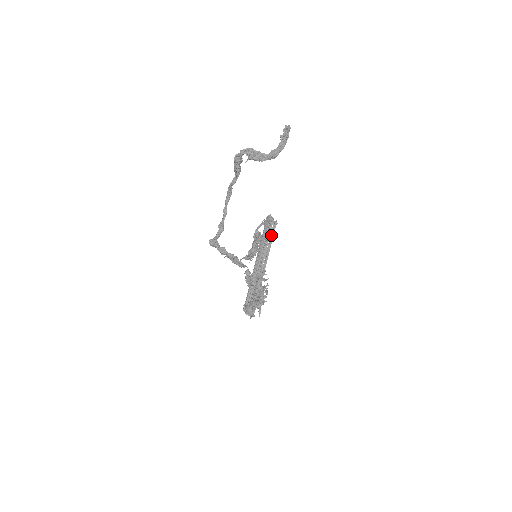
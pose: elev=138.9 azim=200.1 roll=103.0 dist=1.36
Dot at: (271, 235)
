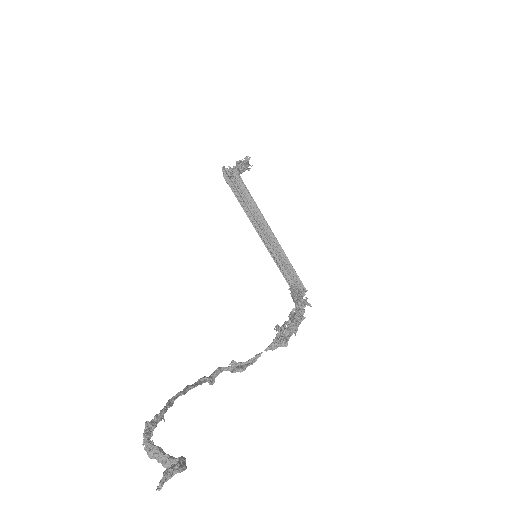
Dot at: (248, 197)
